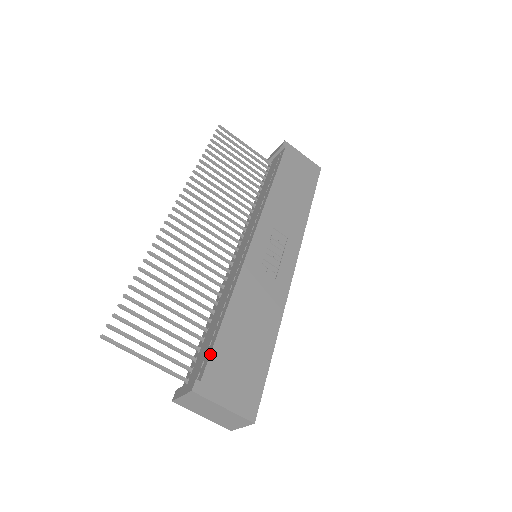
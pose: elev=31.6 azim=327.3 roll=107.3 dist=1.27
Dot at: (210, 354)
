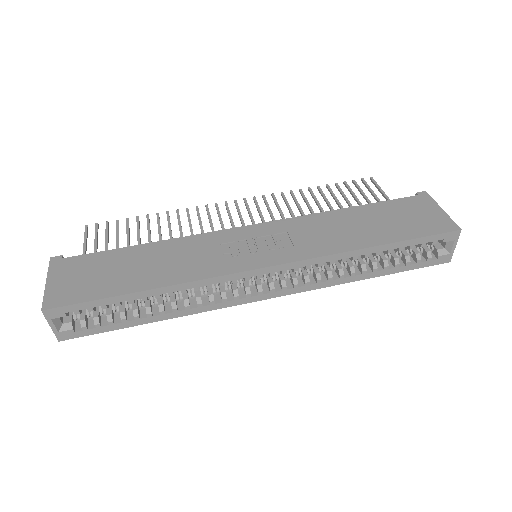
Dot at: (92, 253)
